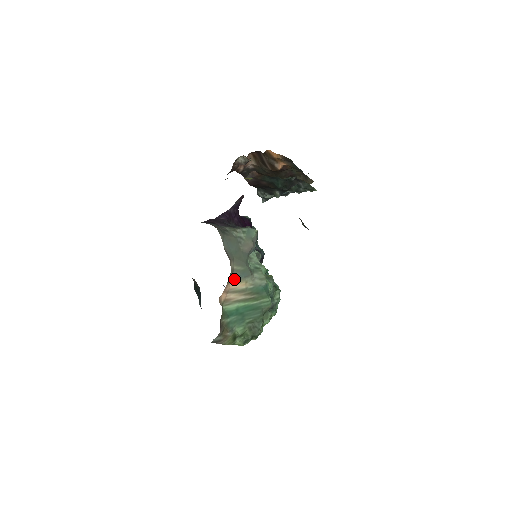
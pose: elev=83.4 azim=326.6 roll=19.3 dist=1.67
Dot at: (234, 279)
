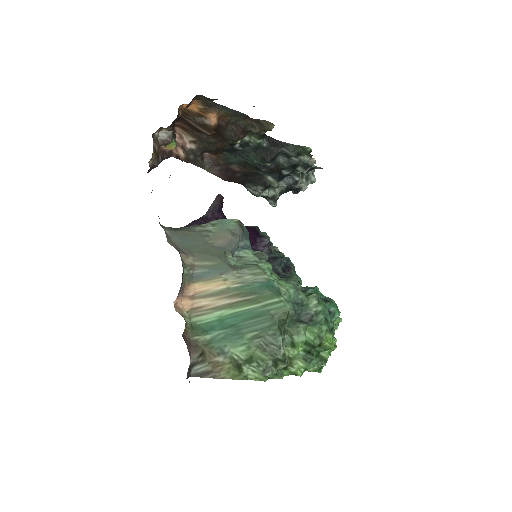
Dot at: (200, 279)
